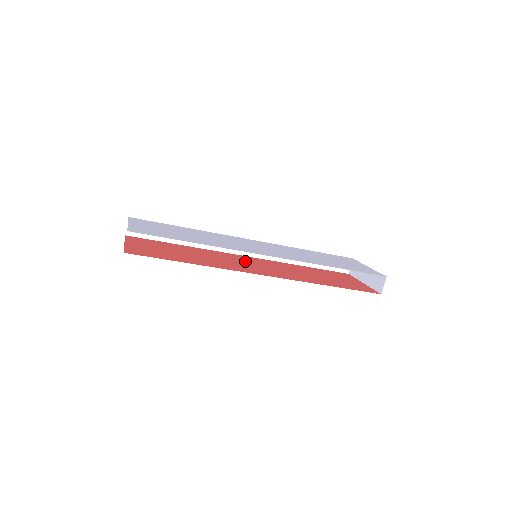
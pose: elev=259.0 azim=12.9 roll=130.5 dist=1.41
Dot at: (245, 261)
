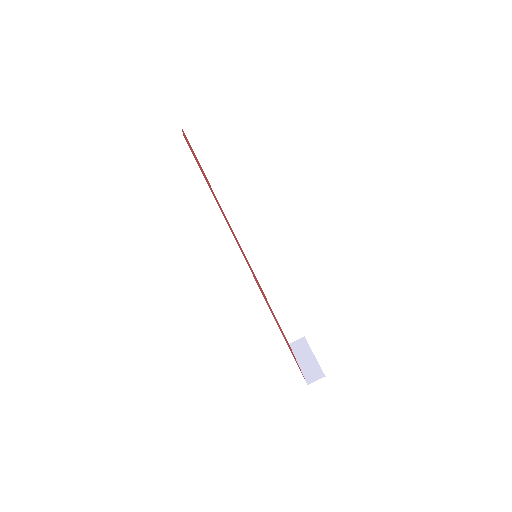
Dot at: occluded
